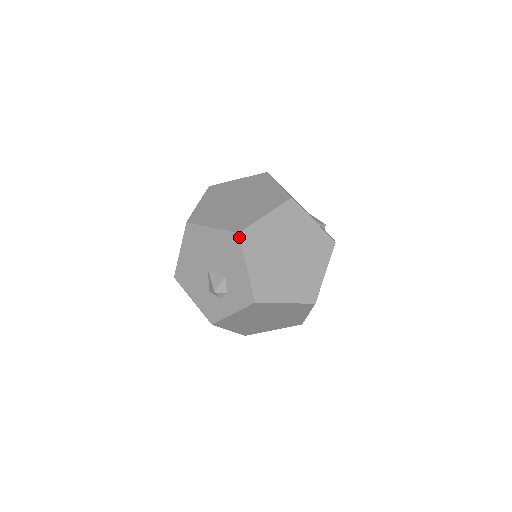
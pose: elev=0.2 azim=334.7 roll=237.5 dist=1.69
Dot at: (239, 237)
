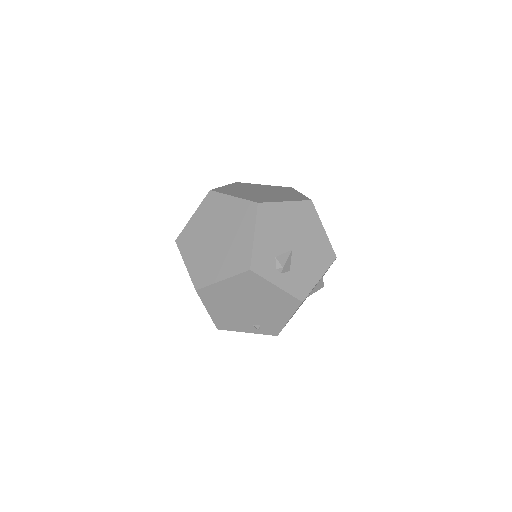
Dot at: (208, 193)
